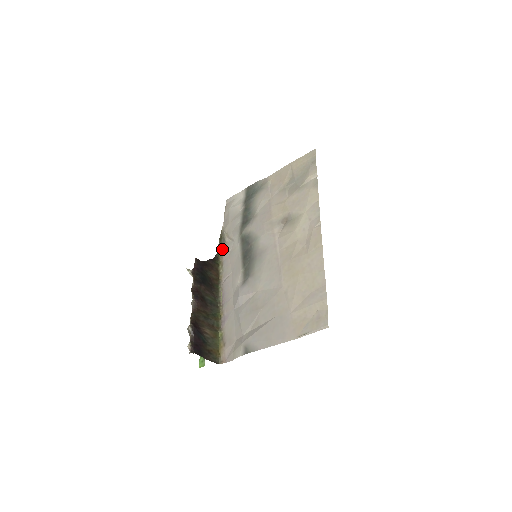
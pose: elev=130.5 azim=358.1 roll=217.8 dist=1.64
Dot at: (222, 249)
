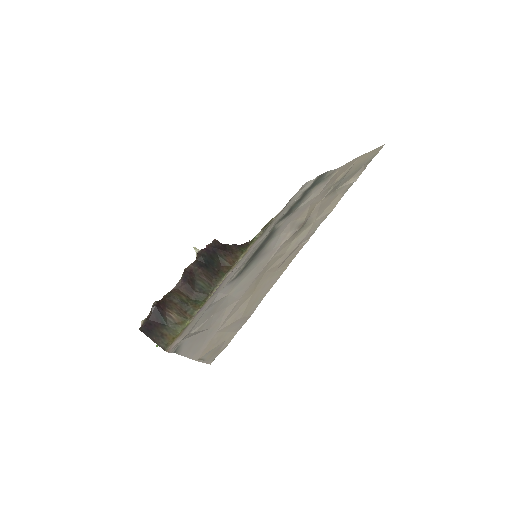
Dot at: (258, 237)
